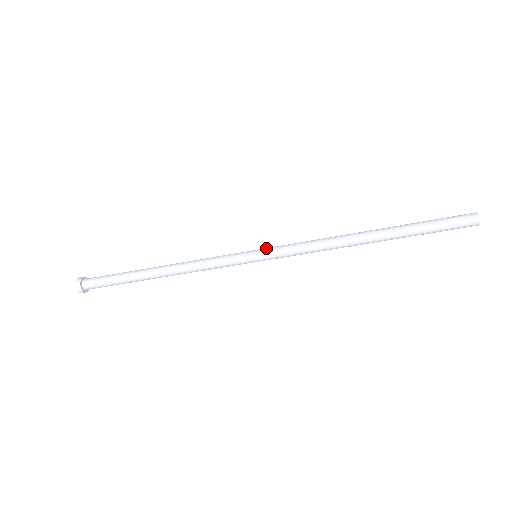
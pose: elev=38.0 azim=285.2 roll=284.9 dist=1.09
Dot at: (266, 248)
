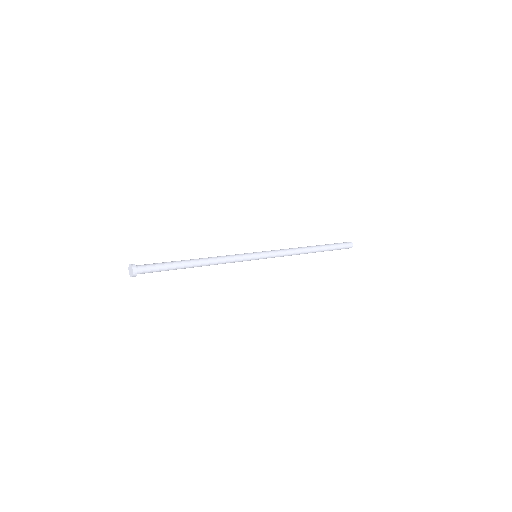
Dot at: (263, 252)
